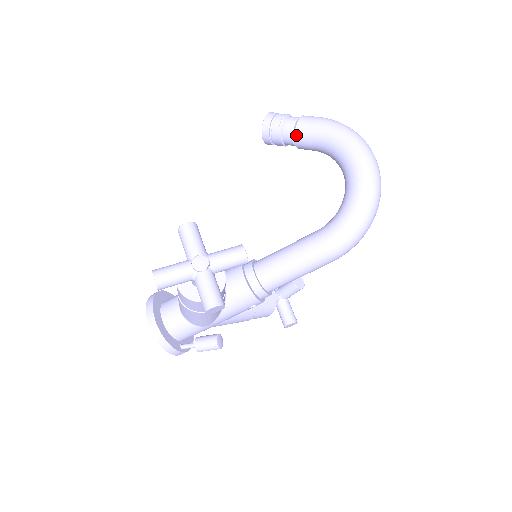
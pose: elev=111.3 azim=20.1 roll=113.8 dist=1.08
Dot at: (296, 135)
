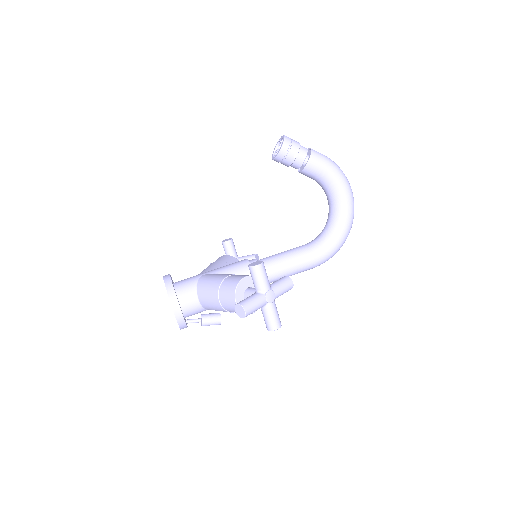
Dot at: (306, 167)
